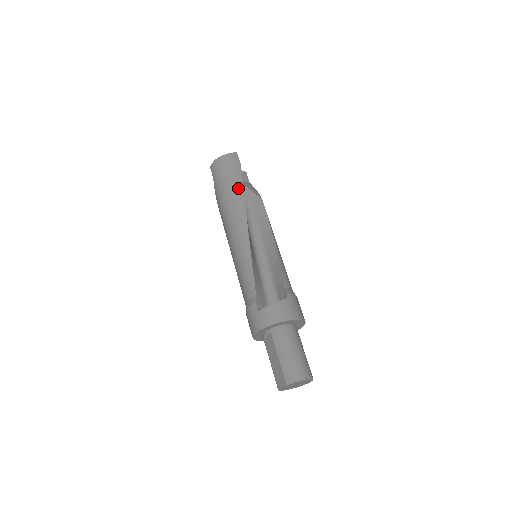
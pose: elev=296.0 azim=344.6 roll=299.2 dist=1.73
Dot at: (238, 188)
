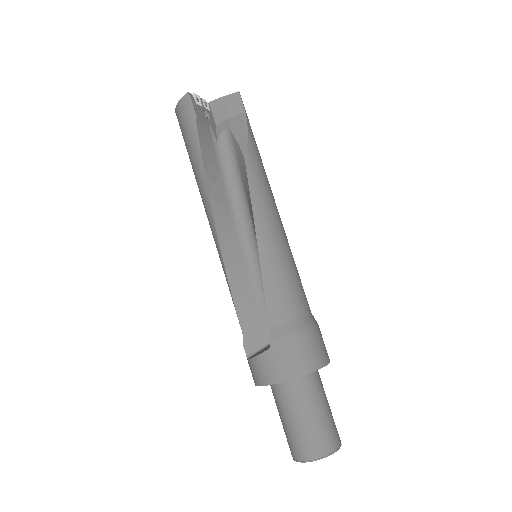
Dot at: (197, 164)
